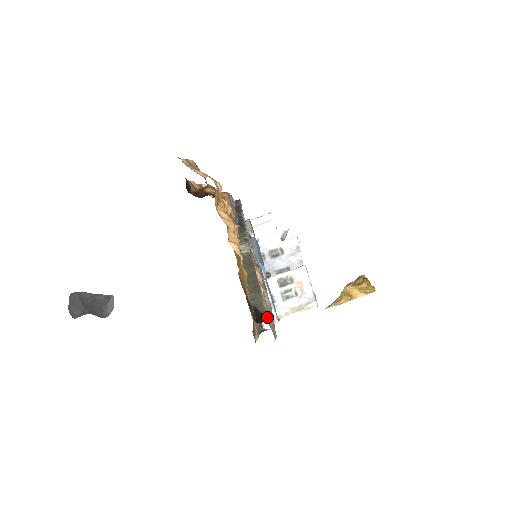
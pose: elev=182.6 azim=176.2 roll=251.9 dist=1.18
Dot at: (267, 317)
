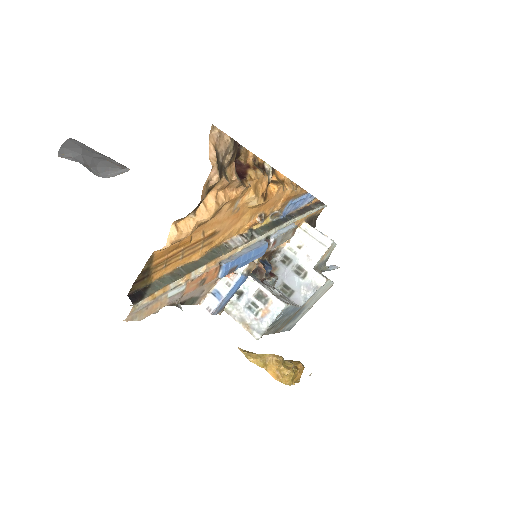
Dot at: (143, 301)
